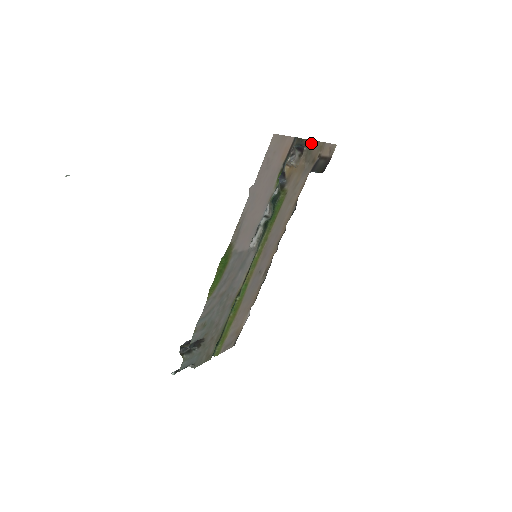
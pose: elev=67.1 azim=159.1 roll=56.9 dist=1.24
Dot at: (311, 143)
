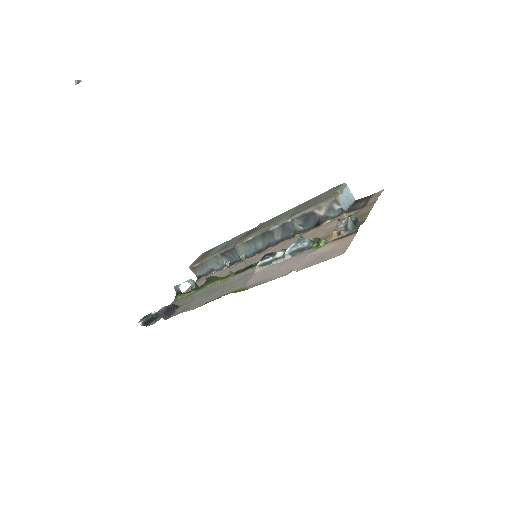
Dot at: (366, 214)
